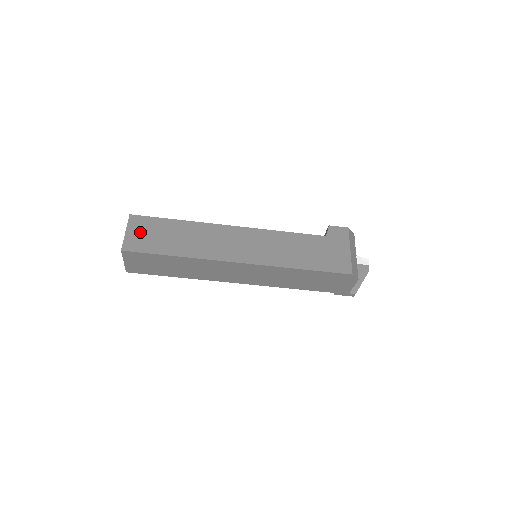
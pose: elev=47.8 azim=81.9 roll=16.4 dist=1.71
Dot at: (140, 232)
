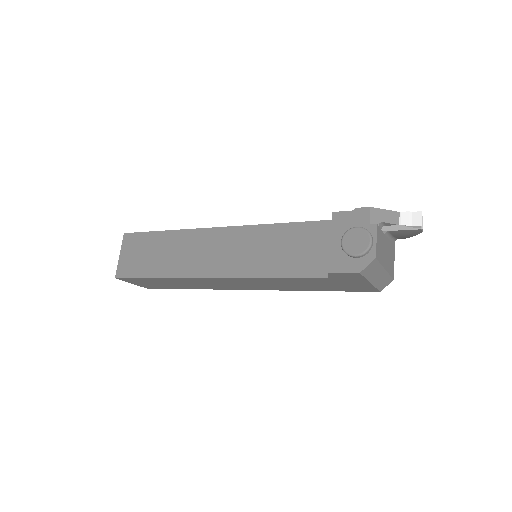
Dot at: (141, 283)
